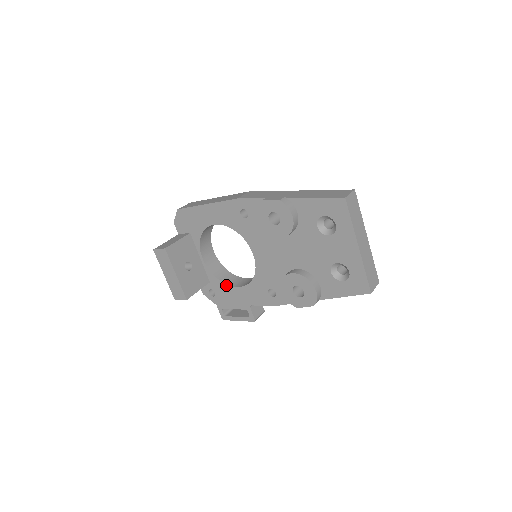
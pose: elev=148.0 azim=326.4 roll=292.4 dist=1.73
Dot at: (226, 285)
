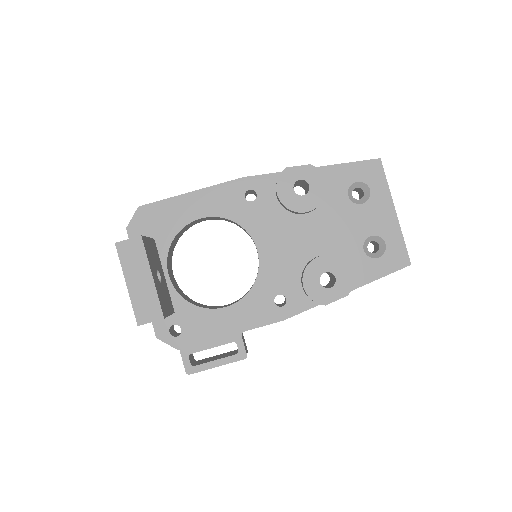
Dot at: (204, 309)
